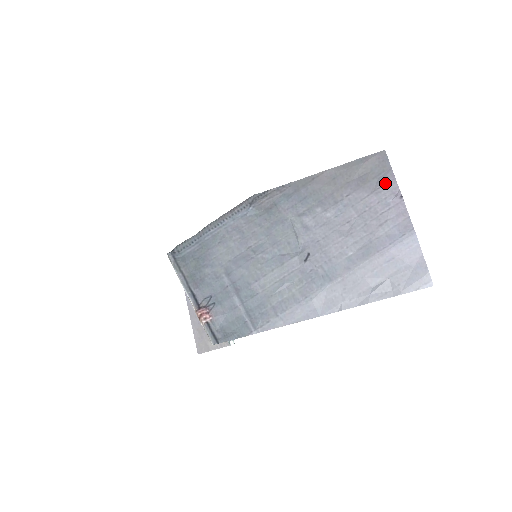
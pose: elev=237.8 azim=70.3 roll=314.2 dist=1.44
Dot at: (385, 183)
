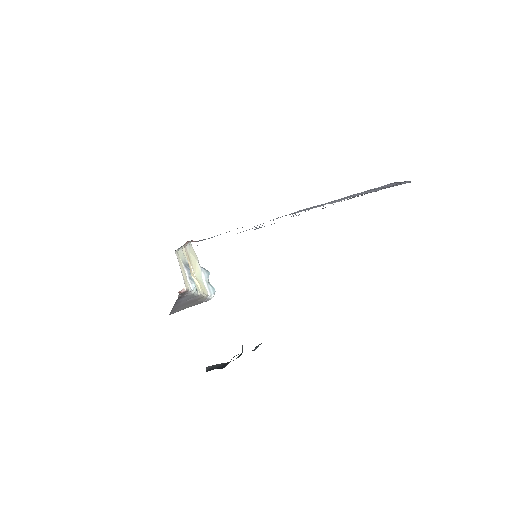
Dot at: occluded
